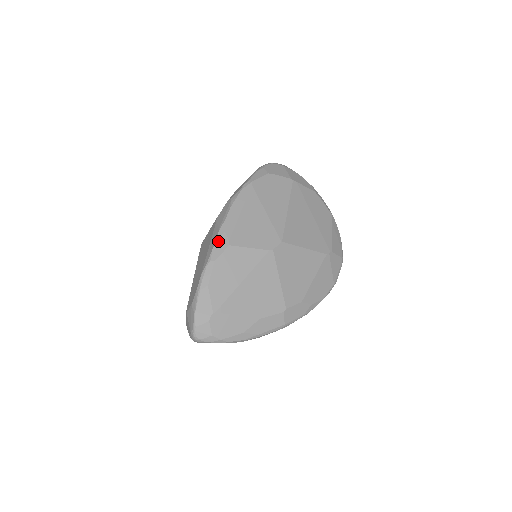
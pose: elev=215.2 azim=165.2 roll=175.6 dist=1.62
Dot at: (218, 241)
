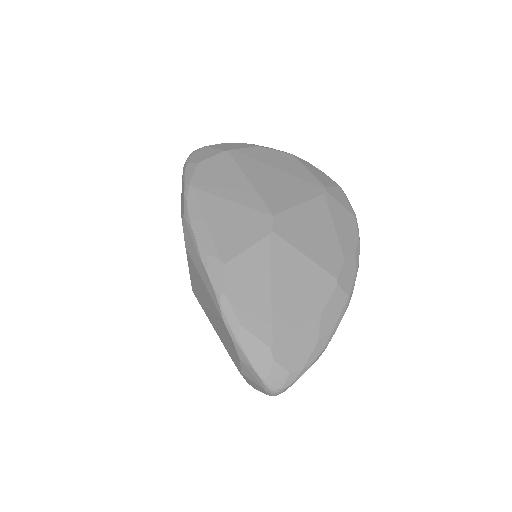
Dot at: (209, 270)
